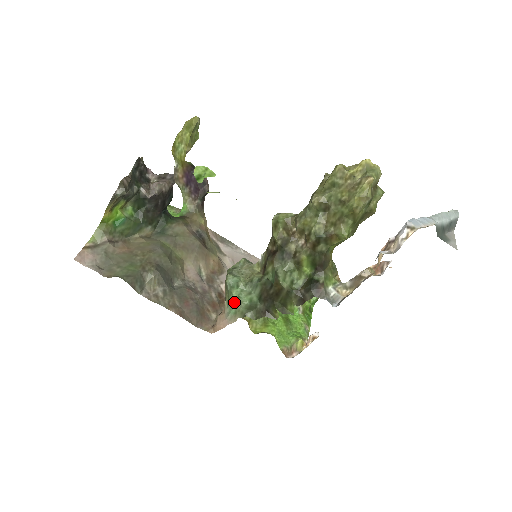
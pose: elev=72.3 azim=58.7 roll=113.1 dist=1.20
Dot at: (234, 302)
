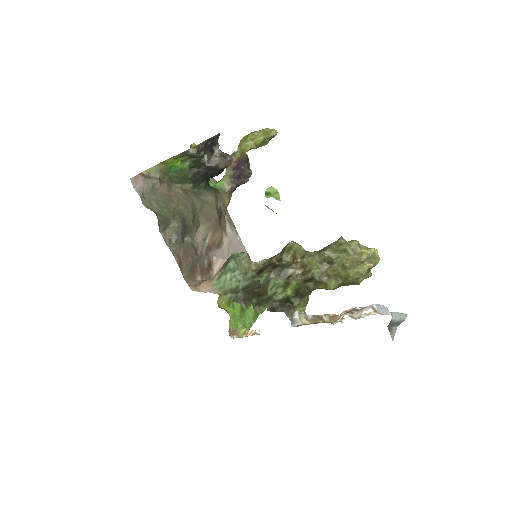
Dot at: (225, 280)
